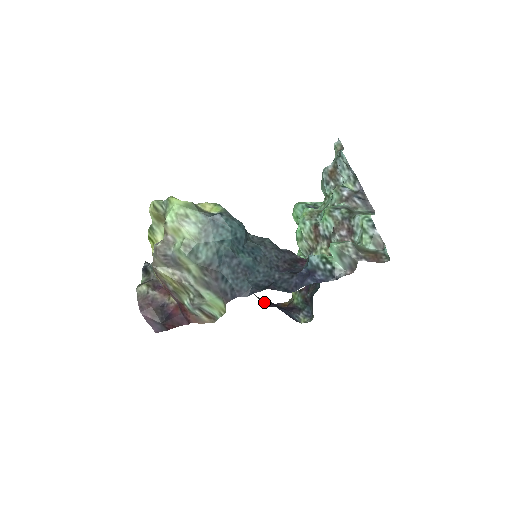
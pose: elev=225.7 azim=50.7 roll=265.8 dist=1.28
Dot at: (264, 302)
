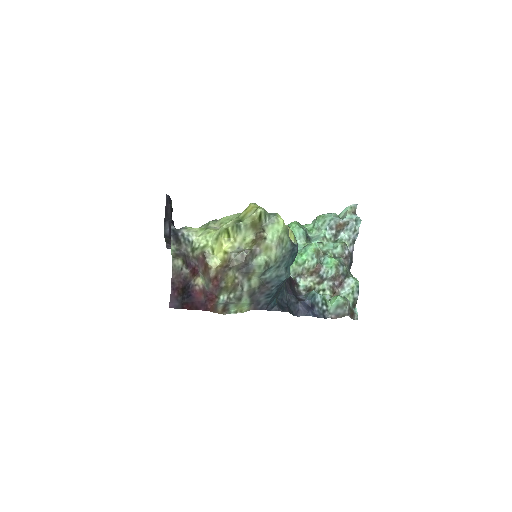
Dot at: occluded
